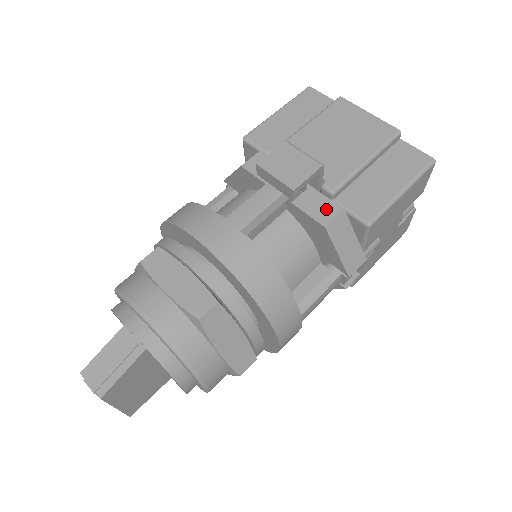
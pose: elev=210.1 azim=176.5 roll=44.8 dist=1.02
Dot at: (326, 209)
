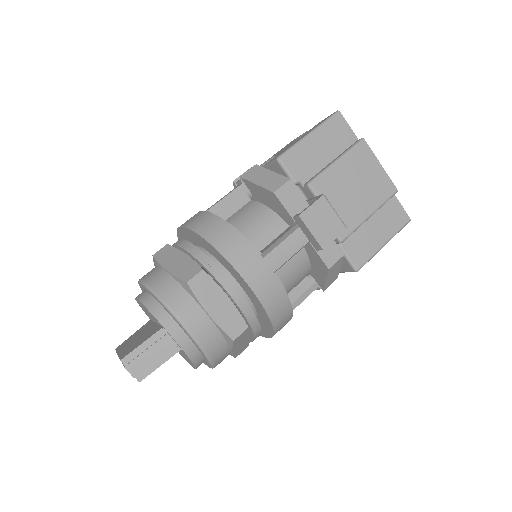
Dot at: (332, 252)
